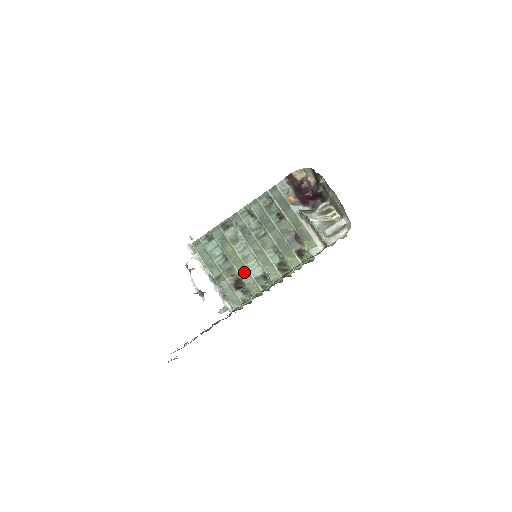
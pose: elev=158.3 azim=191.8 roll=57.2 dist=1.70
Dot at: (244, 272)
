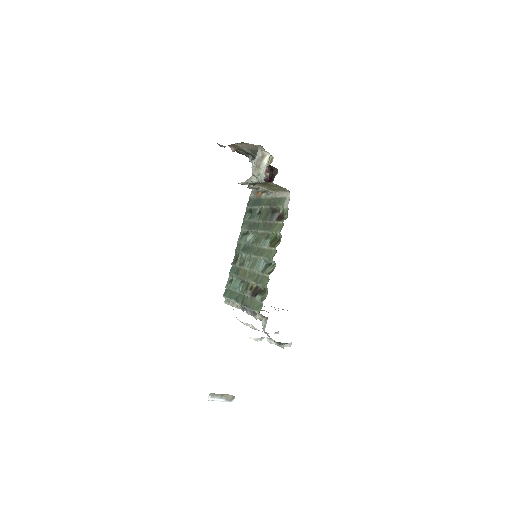
Dot at: (255, 277)
